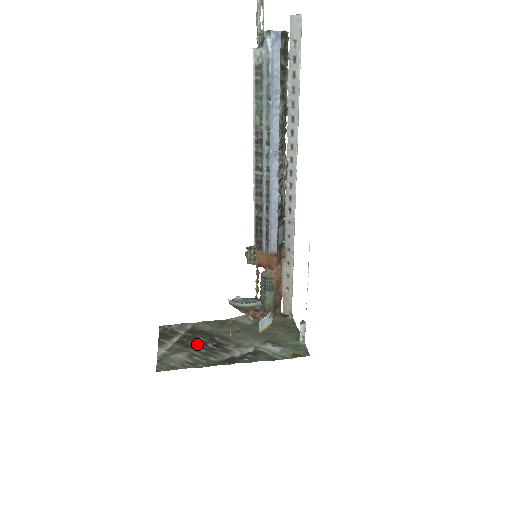
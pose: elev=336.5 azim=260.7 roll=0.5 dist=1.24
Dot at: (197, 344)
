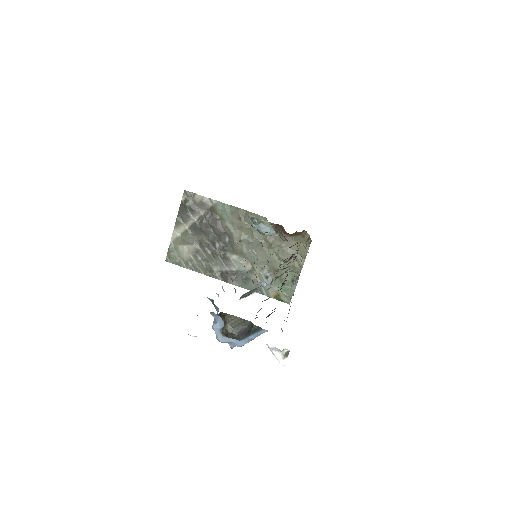
Dot at: (207, 239)
